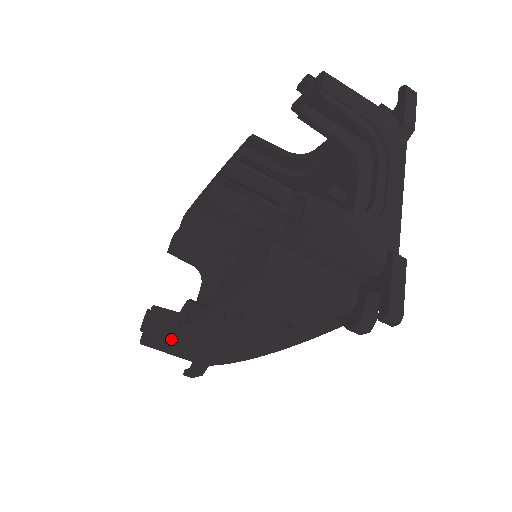
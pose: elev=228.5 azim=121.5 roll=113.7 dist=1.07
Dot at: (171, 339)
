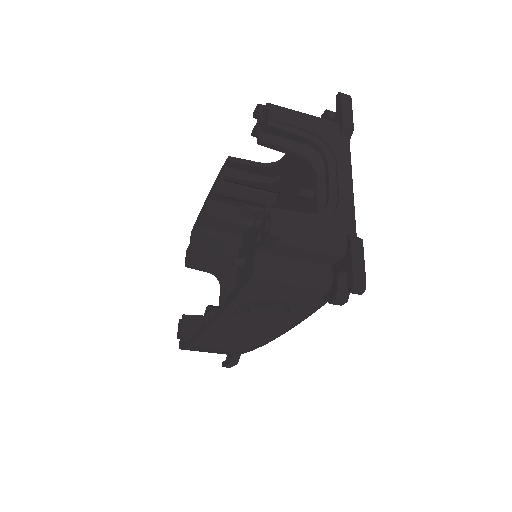
Dot at: (202, 340)
